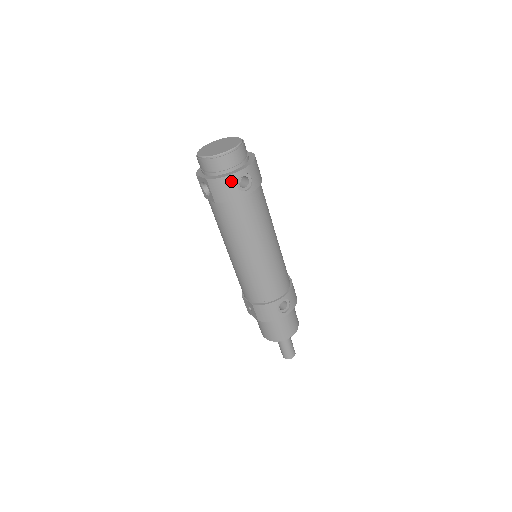
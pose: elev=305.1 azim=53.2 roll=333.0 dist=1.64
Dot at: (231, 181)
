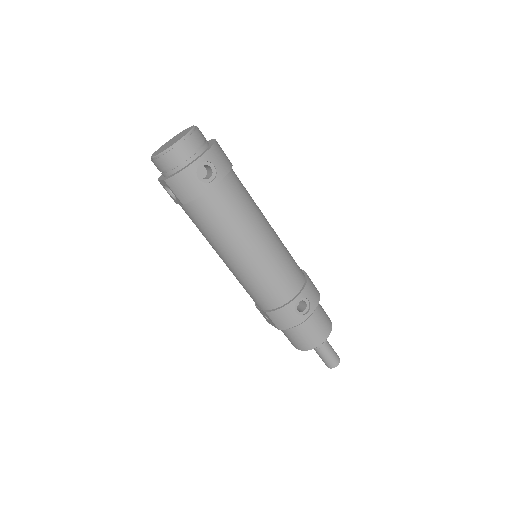
Dot at: (190, 175)
